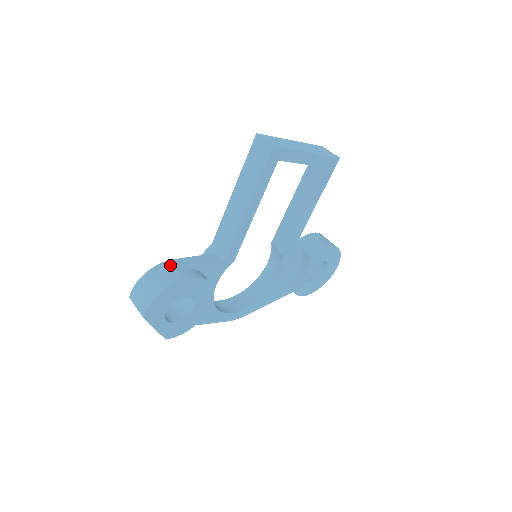
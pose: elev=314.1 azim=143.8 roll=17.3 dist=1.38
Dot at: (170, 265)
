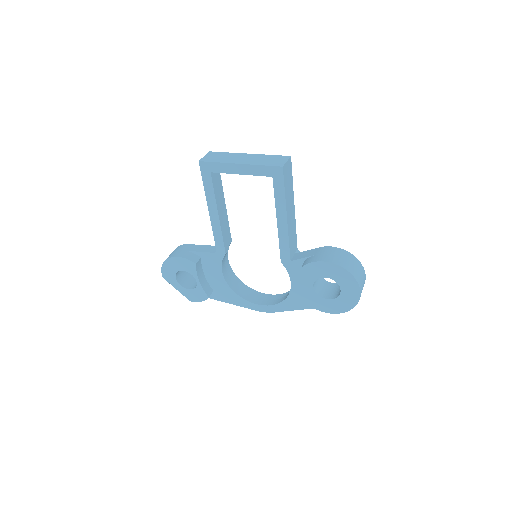
Dot at: (182, 247)
